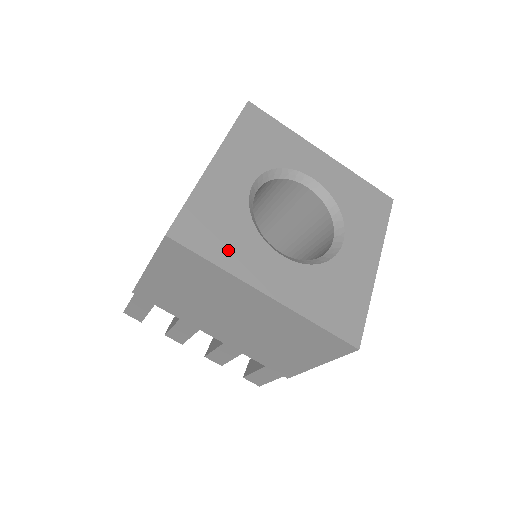
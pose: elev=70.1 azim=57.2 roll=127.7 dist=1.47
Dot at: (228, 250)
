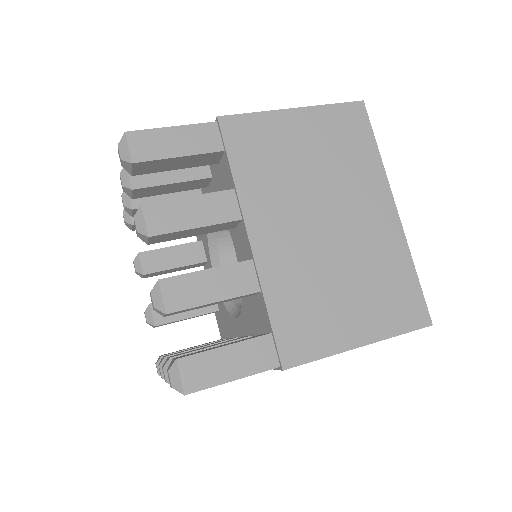
Dot at: occluded
